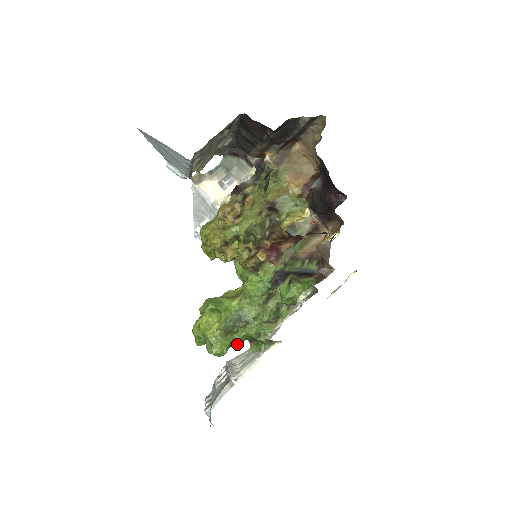
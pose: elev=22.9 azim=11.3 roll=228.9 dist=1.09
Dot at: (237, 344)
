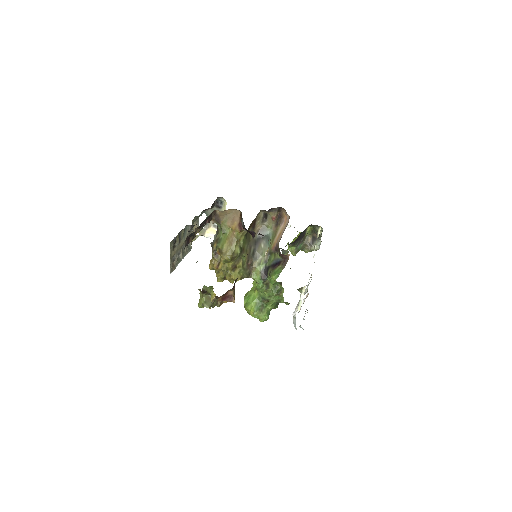
Dot at: (274, 308)
